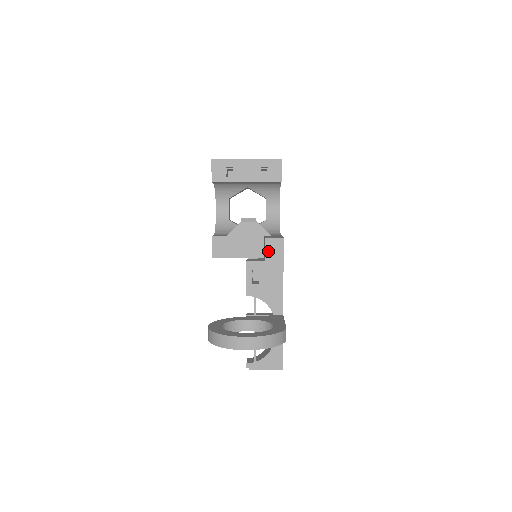
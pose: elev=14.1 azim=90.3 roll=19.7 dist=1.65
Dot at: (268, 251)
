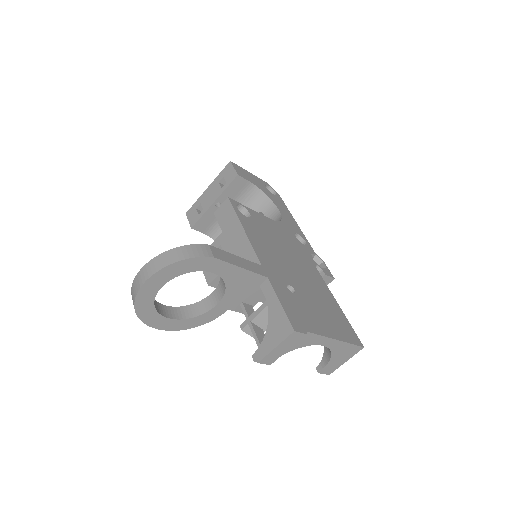
Dot at: (221, 221)
